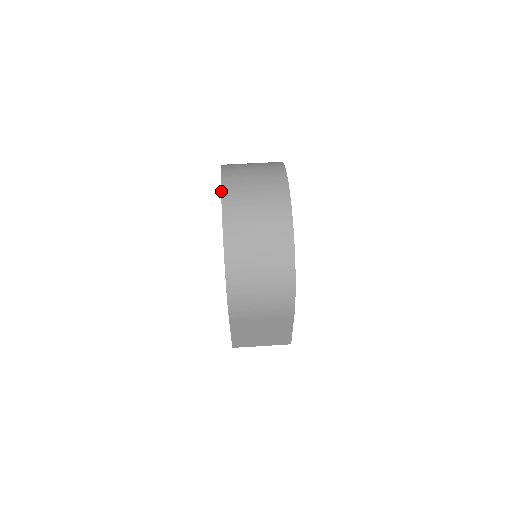
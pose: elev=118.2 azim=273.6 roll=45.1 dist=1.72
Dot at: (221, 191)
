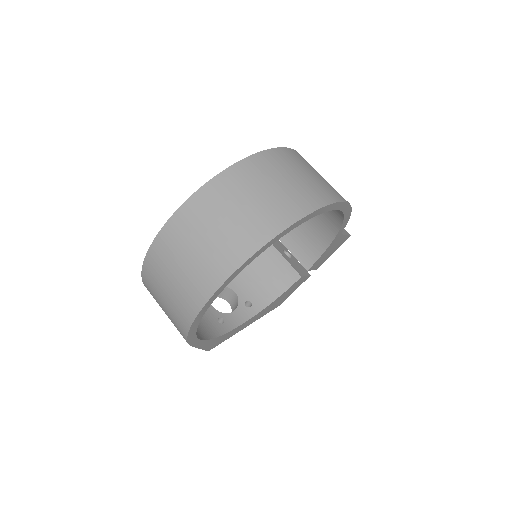
Dot at: (200, 187)
